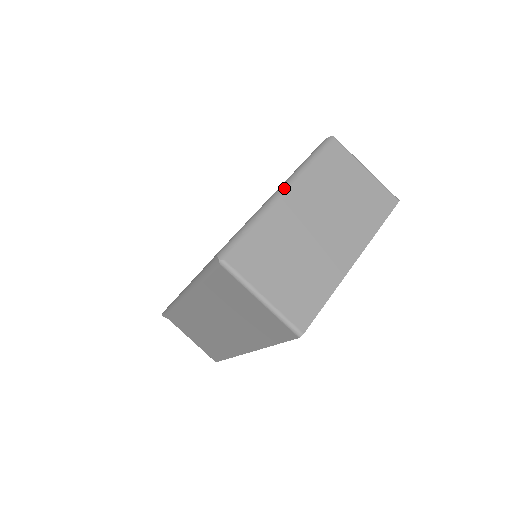
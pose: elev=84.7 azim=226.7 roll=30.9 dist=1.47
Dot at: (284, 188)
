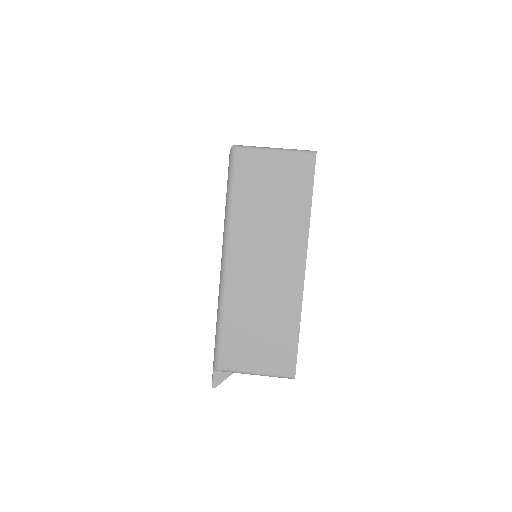
Dot at: occluded
